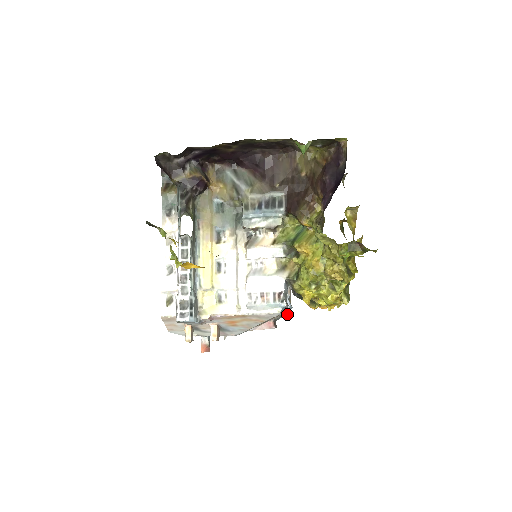
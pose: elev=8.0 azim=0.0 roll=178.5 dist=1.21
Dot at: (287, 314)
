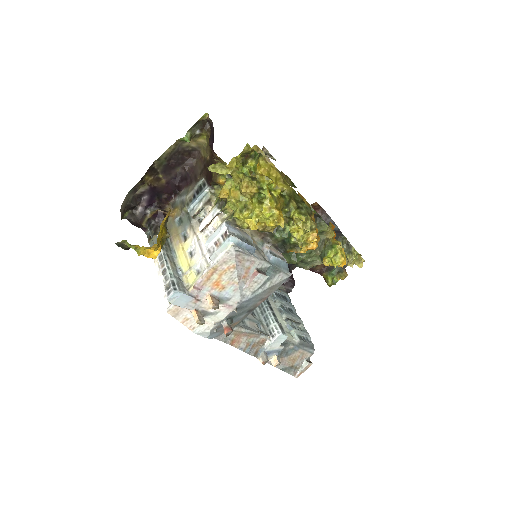
Dot at: (289, 273)
